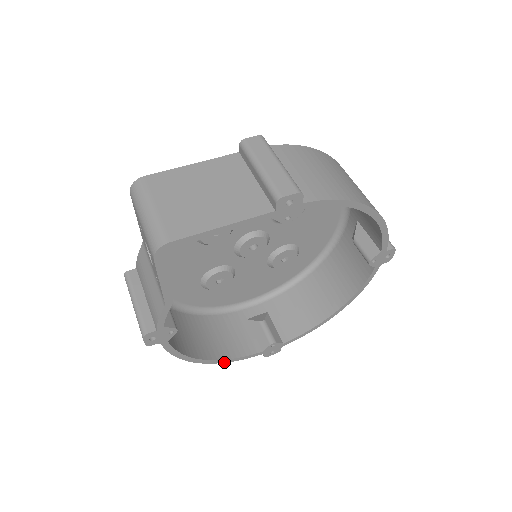
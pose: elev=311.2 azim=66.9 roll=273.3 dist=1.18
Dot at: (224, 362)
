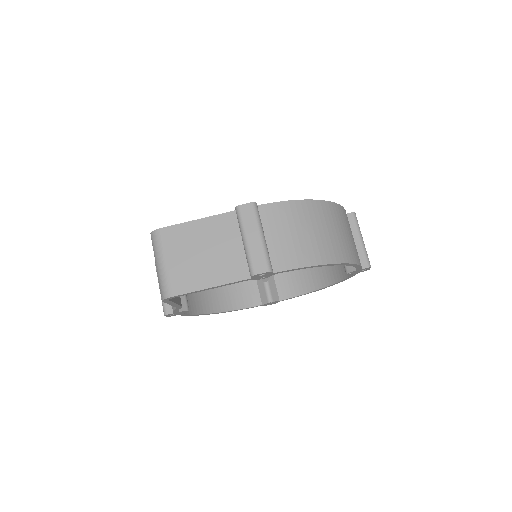
Dot at: (231, 311)
